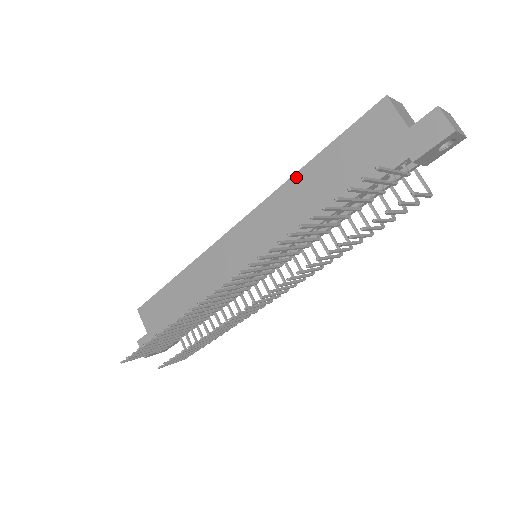
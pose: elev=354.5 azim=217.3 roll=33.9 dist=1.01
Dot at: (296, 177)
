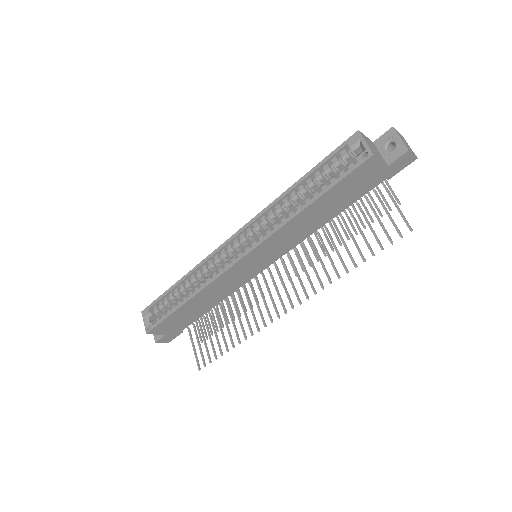
Dot at: (298, 217)
